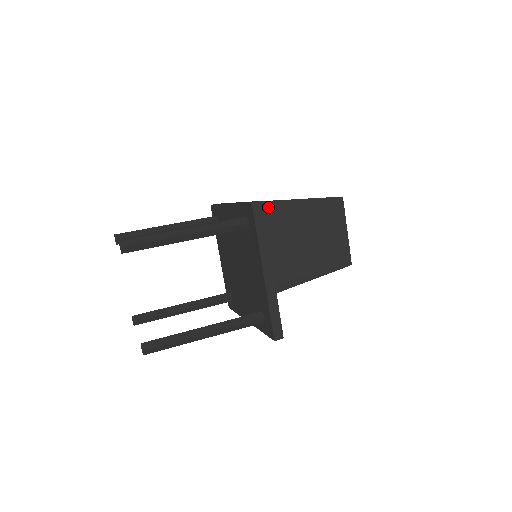
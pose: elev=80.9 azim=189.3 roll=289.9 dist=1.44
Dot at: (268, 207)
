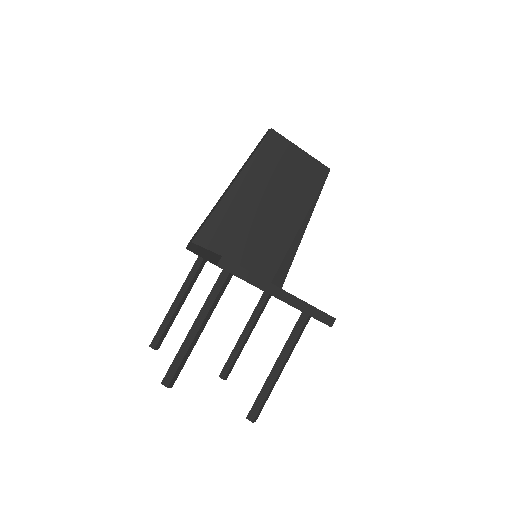
Dot at: (226, 204)
